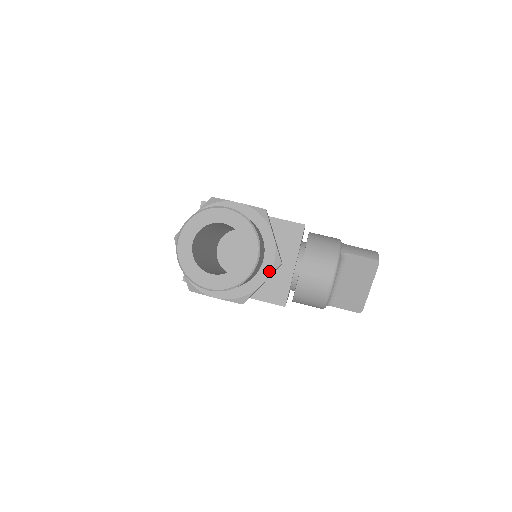
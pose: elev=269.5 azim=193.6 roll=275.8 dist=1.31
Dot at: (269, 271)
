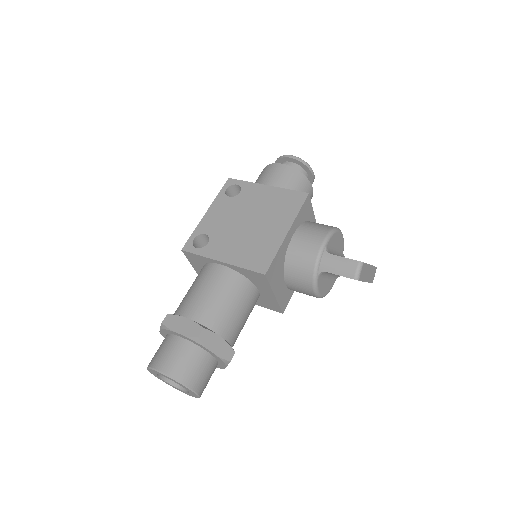
Dot at: (224, 365)
